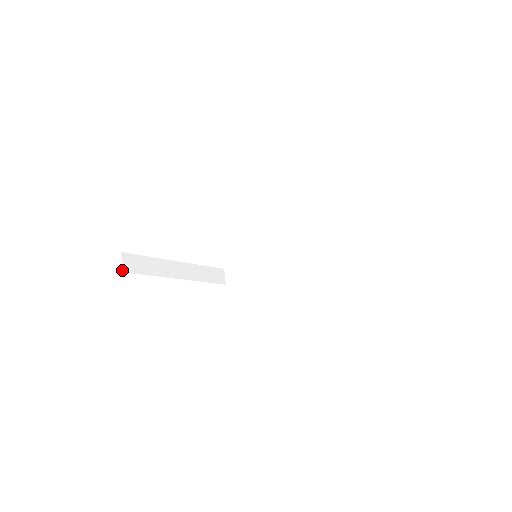
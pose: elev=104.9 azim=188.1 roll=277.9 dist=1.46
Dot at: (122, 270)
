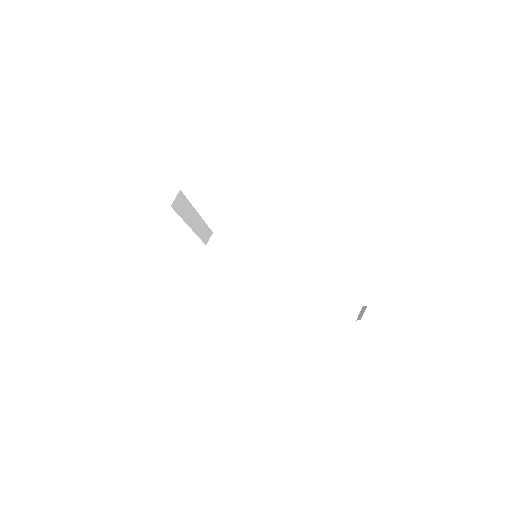
Dot at: occluded
